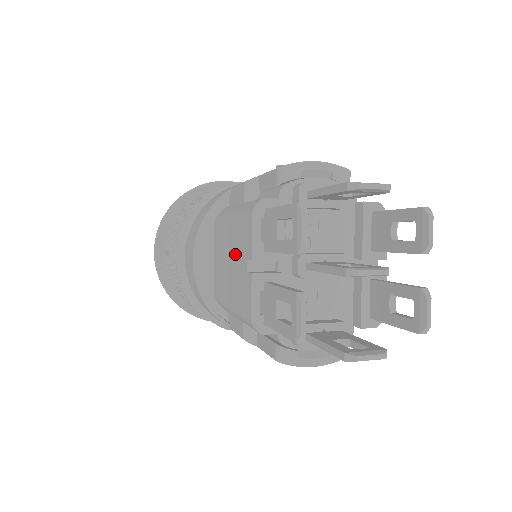
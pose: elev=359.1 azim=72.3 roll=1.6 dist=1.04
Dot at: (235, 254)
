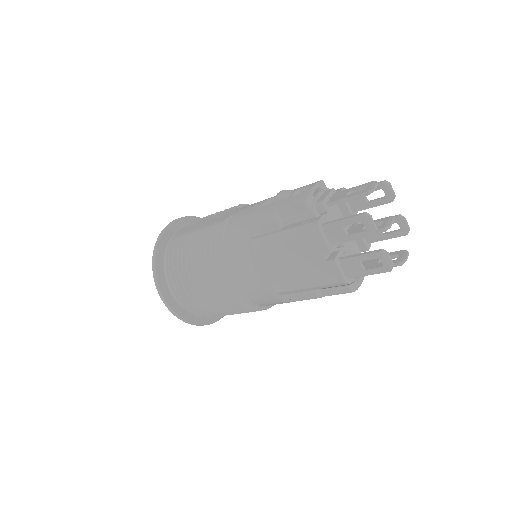
Dot at: (303, 258)
